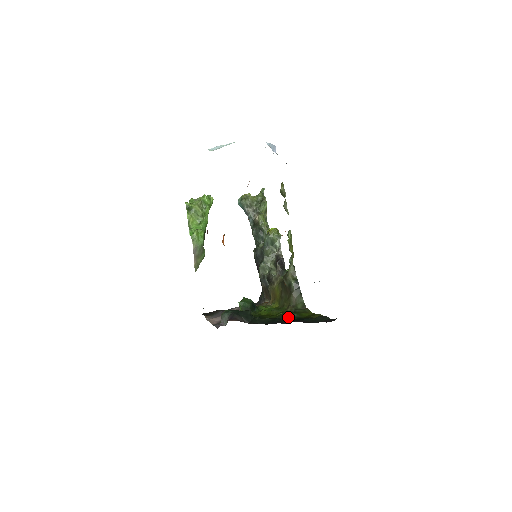
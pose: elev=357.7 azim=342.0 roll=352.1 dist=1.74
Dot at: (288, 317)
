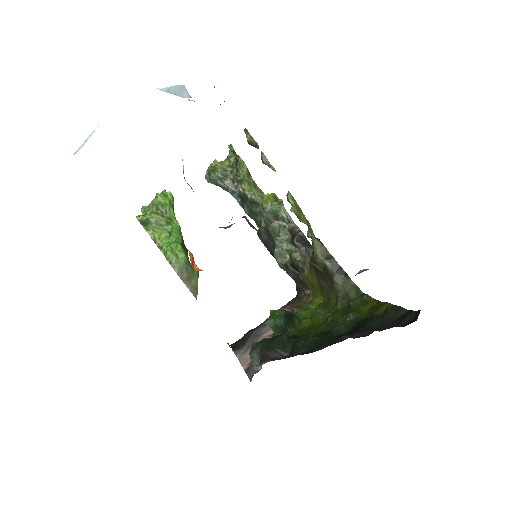
Dot at: (342, 326)
